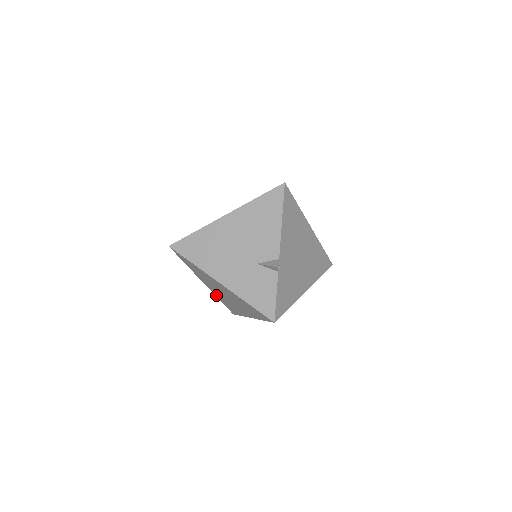
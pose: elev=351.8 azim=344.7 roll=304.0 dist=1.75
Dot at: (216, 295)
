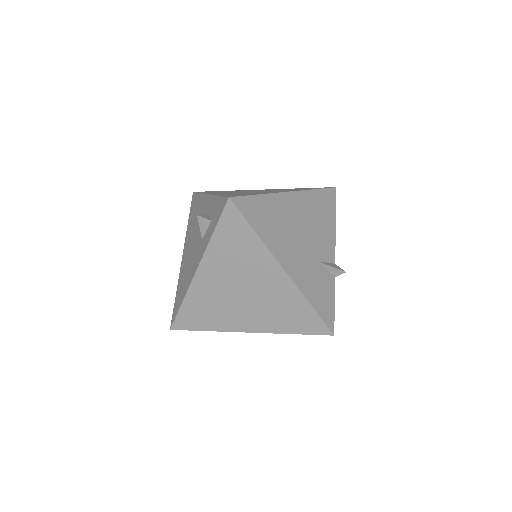
Dot at: (192, 293)
